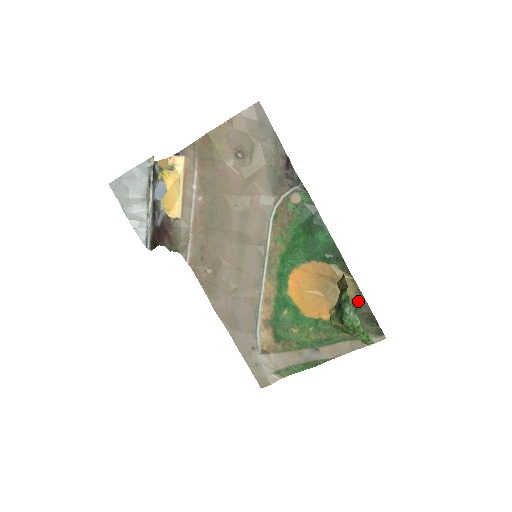
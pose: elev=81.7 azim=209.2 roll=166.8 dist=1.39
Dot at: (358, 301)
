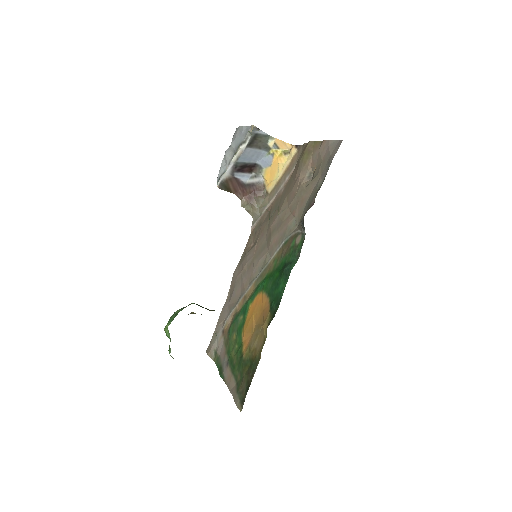
Dot at: (255, 361)
